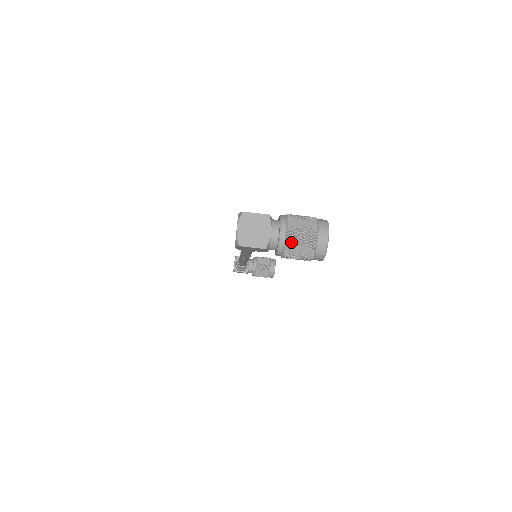
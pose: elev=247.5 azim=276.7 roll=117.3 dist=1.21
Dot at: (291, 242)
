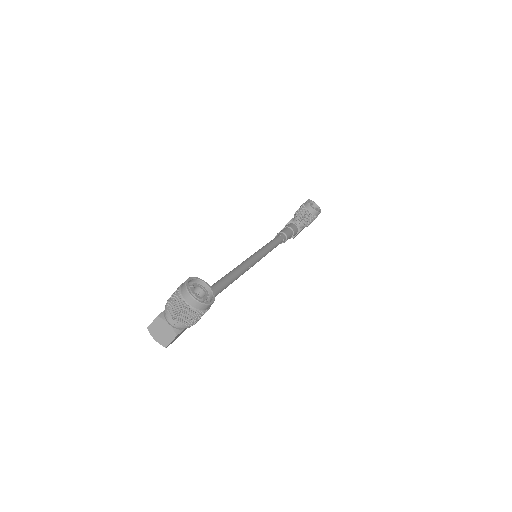
Dot at: (180, 320)
